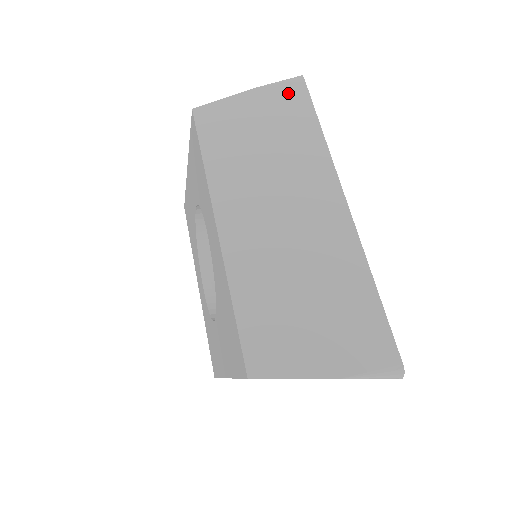
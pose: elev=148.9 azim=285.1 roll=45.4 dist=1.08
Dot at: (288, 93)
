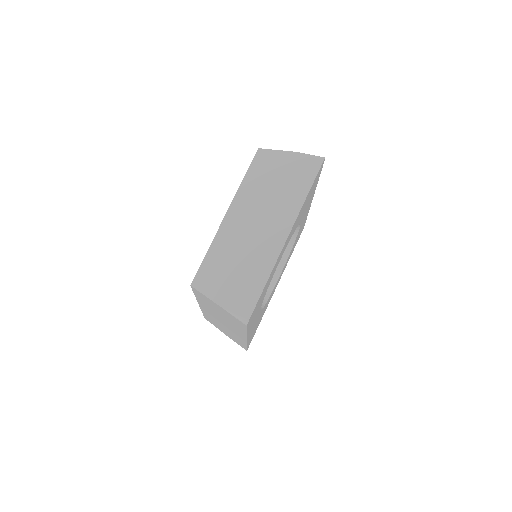
Dot at: (237, 320)
